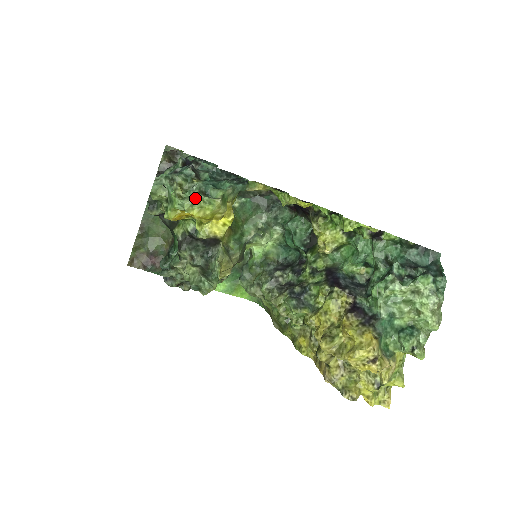
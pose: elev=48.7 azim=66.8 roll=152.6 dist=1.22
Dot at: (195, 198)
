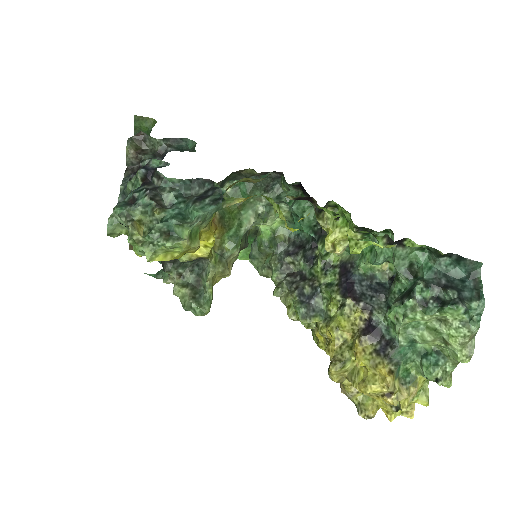
Dot at: (156, 245)
